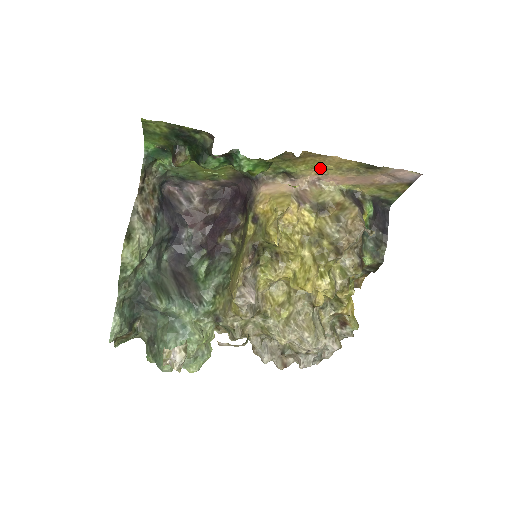
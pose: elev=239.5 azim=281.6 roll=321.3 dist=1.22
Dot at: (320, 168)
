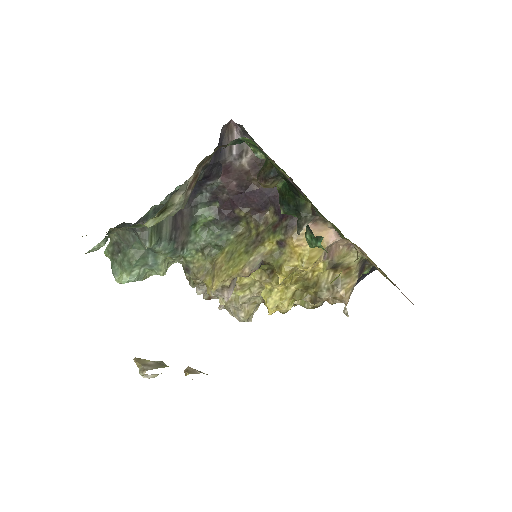
Dot at: (365, 253)
